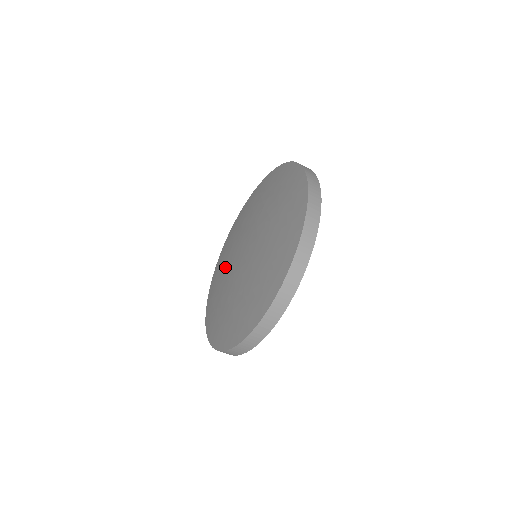
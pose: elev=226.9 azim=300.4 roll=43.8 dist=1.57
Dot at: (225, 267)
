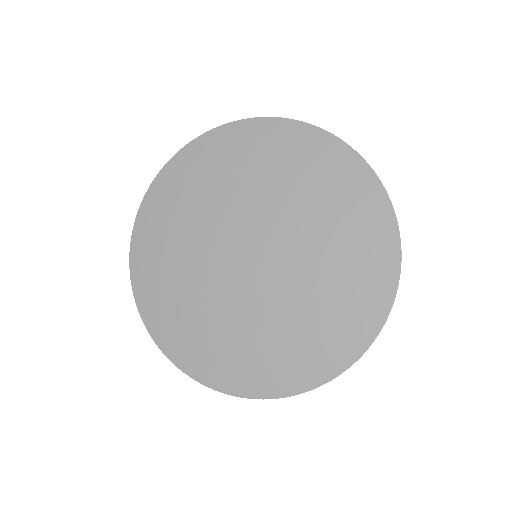
Dot at: (187, 260)
